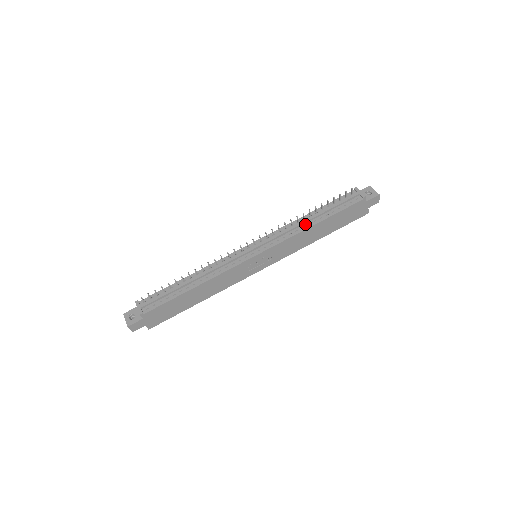
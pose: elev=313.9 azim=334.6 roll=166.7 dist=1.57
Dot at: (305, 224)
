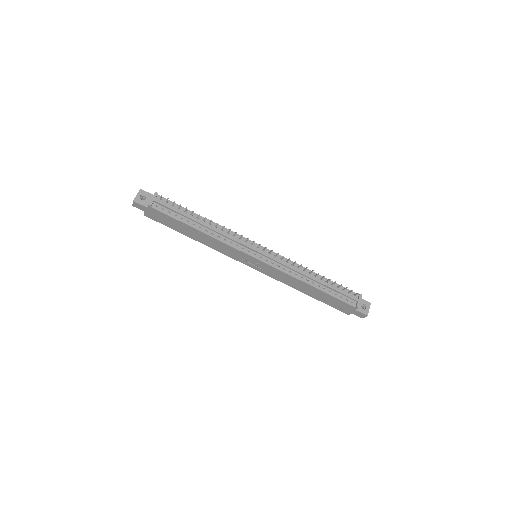
Dot at: (306, 277)
